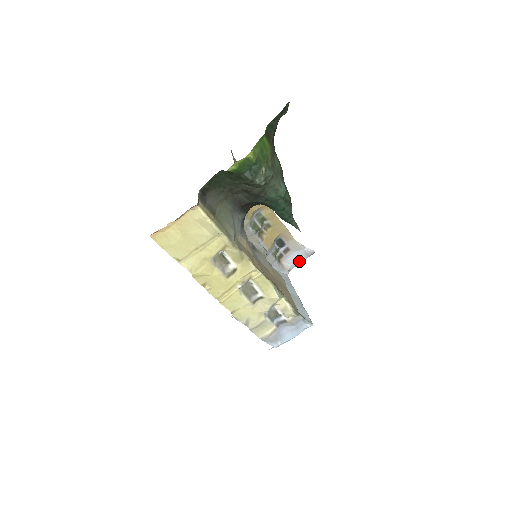
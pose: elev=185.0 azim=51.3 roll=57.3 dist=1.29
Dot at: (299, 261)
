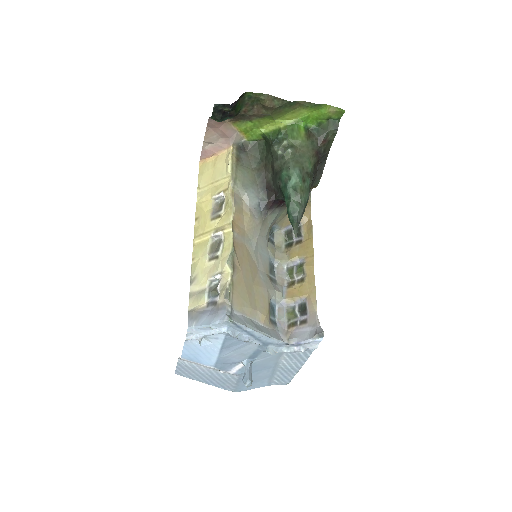
Dot at: (305, 339)
